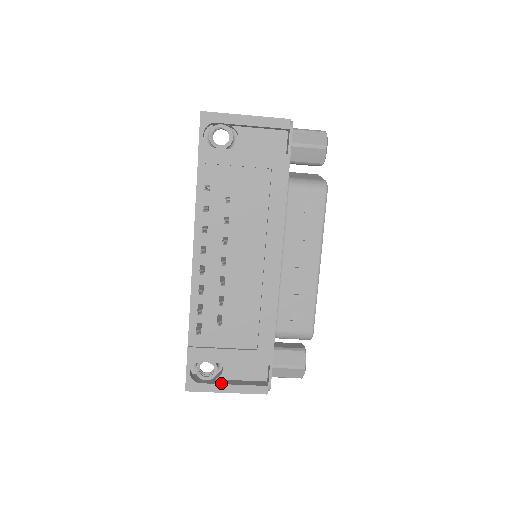
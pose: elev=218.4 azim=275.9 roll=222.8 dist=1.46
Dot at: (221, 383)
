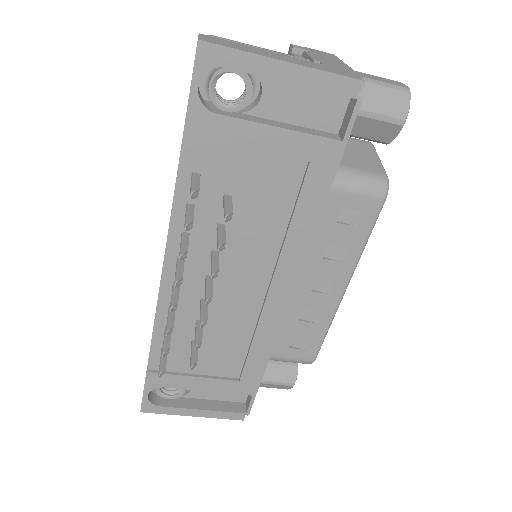
Dot at: (187, 407)
